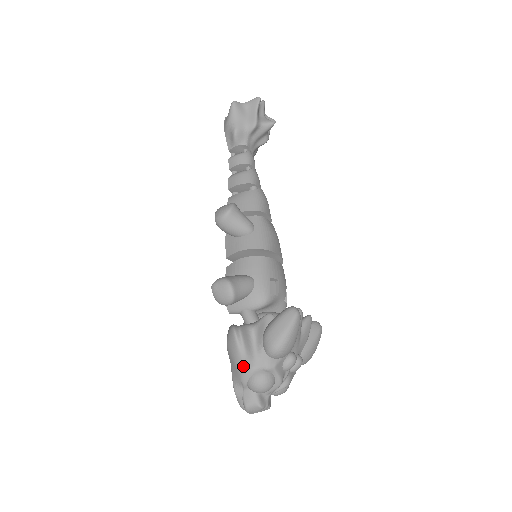
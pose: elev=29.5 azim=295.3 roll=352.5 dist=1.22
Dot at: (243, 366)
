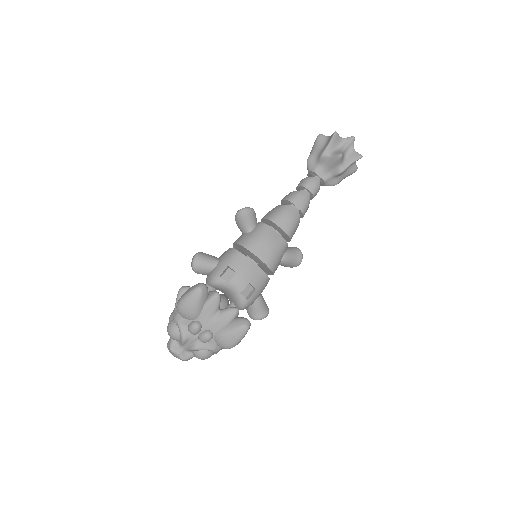
Dot at: occluded
